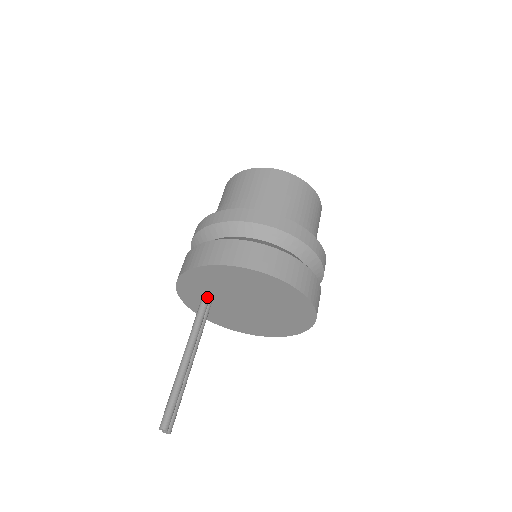
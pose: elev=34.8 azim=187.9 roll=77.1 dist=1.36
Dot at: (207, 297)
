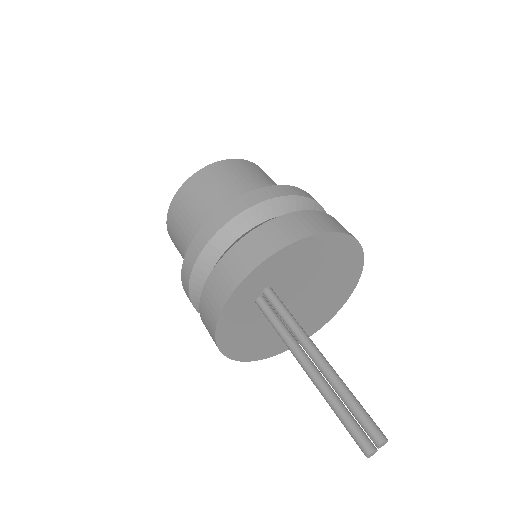
Dot at: (272, 289)
